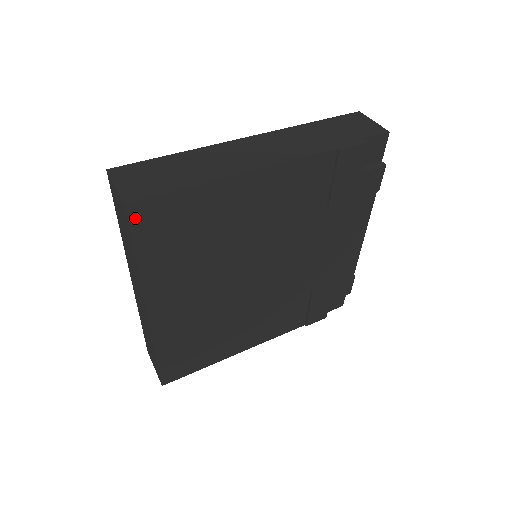
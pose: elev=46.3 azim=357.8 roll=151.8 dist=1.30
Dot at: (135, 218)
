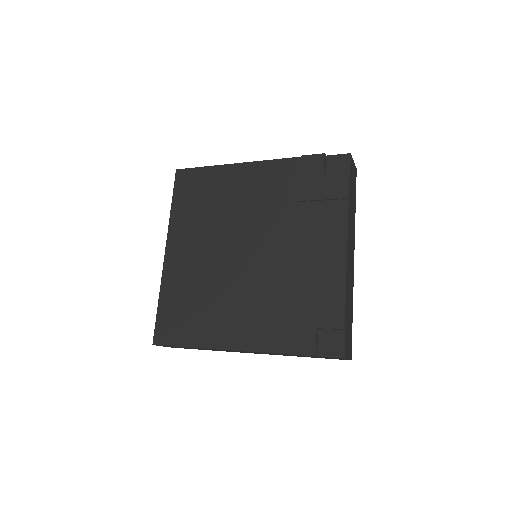
Dot at: (178, 179)
